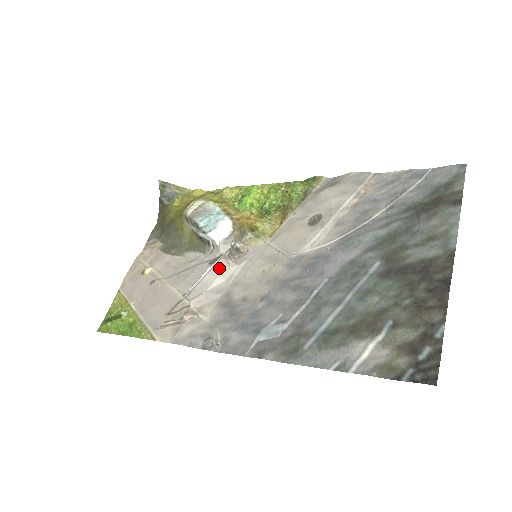
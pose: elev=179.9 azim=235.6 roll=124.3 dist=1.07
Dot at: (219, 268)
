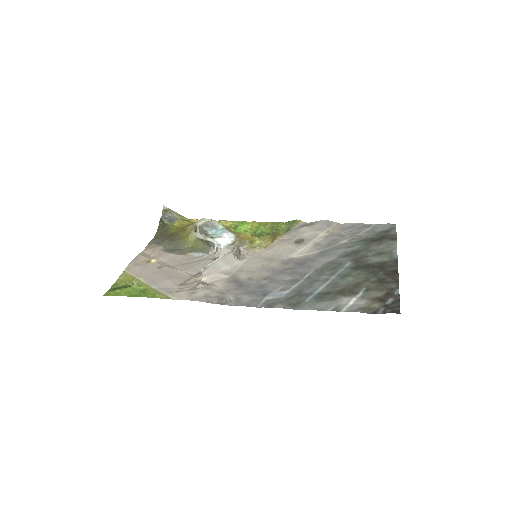
Dot at: (228, 258)
